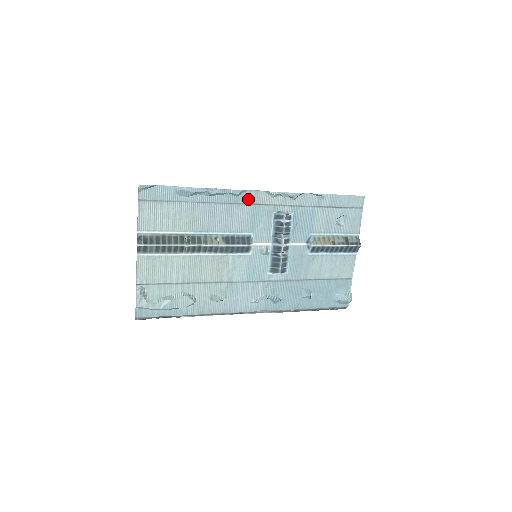
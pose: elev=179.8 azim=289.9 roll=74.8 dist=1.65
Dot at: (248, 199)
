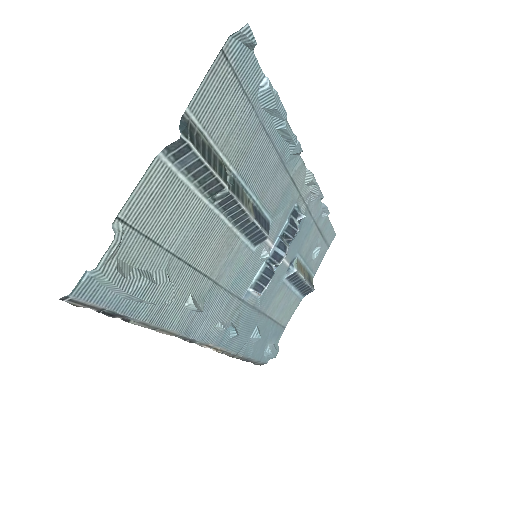
Dot at: (293, 168)
